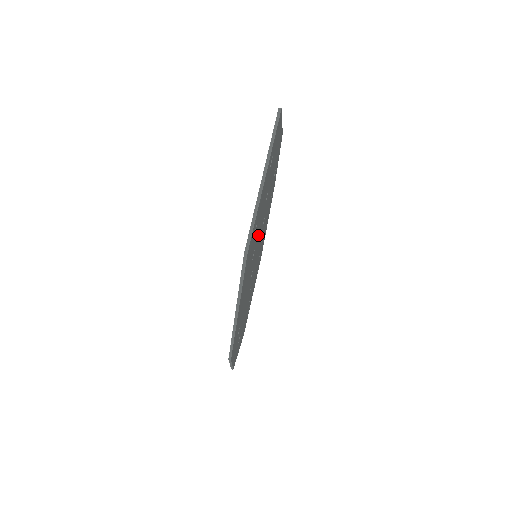
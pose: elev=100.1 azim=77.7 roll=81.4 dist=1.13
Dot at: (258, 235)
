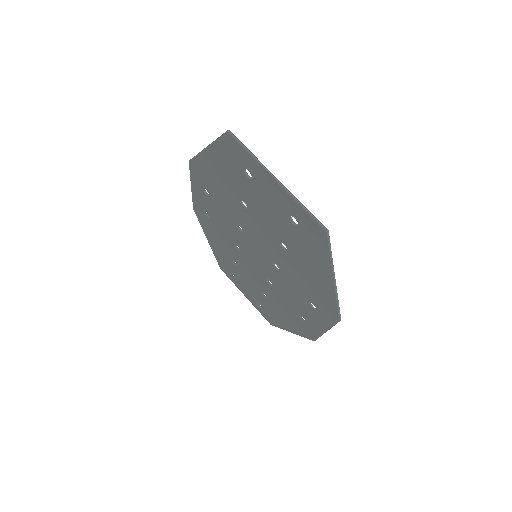
Dot at: (268, 233)
